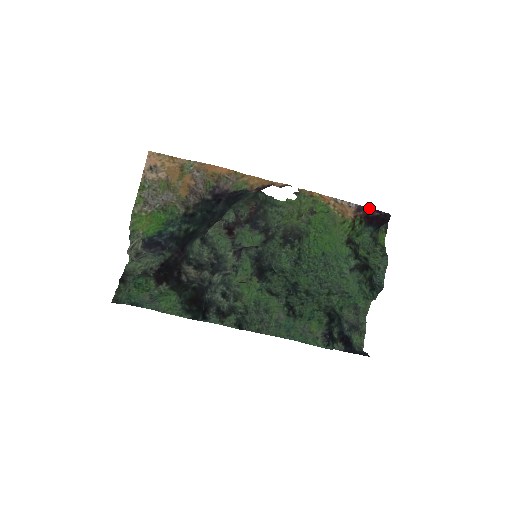
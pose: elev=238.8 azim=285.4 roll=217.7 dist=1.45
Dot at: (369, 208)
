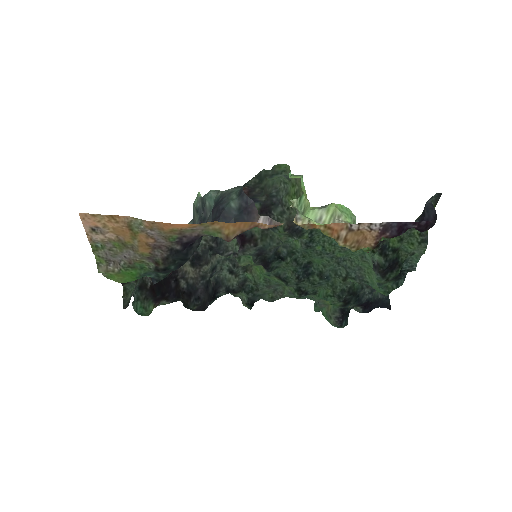
Dot at: (402, 222)
